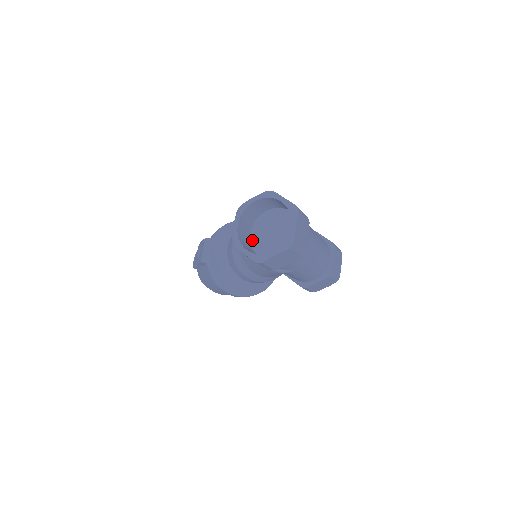
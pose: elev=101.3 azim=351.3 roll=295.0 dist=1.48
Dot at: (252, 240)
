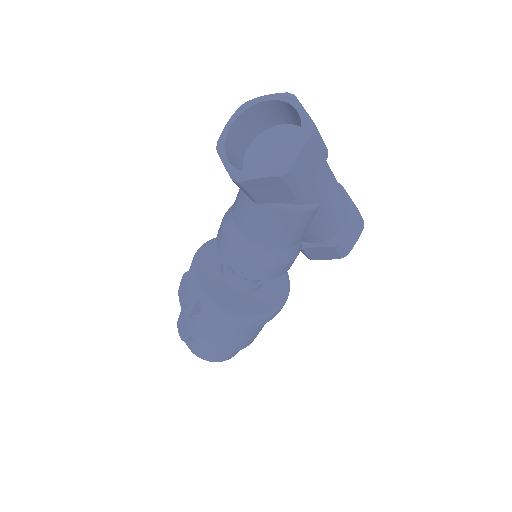
Dot at: occluded
